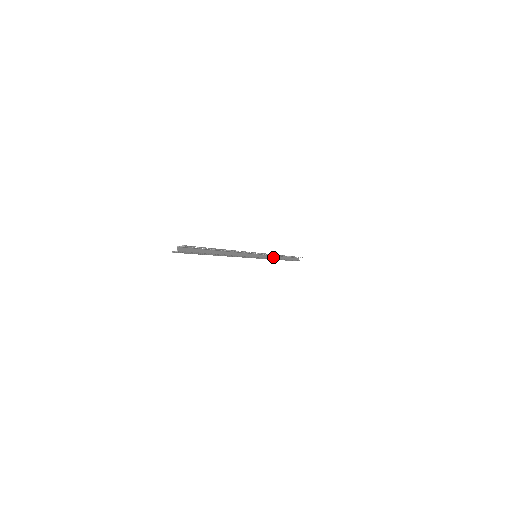
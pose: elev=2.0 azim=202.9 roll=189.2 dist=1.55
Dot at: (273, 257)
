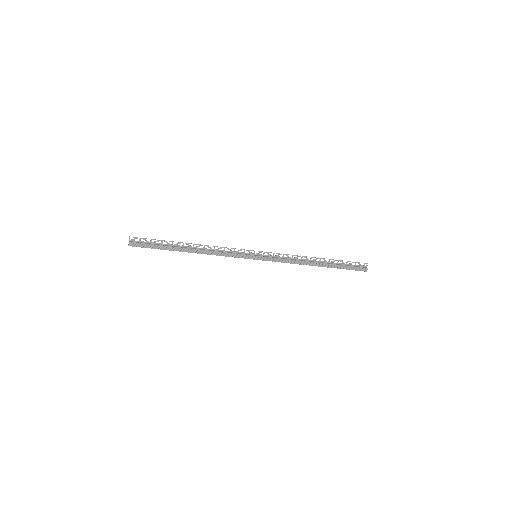
Dot at: (295, 260)
